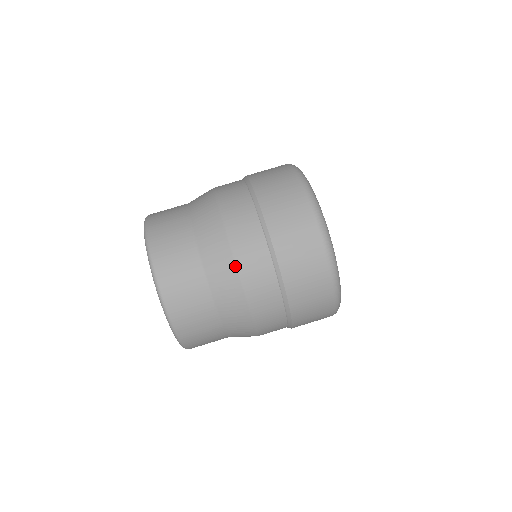
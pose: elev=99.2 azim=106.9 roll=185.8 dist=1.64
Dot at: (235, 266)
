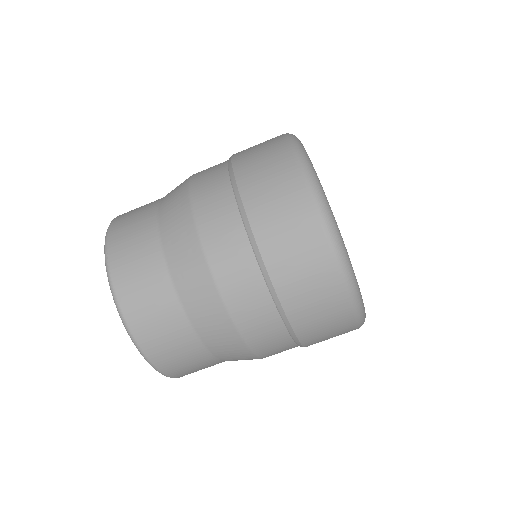
Dot at: (222, 304)
